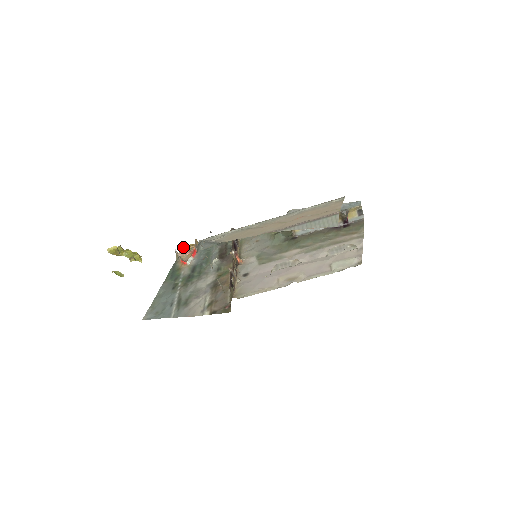
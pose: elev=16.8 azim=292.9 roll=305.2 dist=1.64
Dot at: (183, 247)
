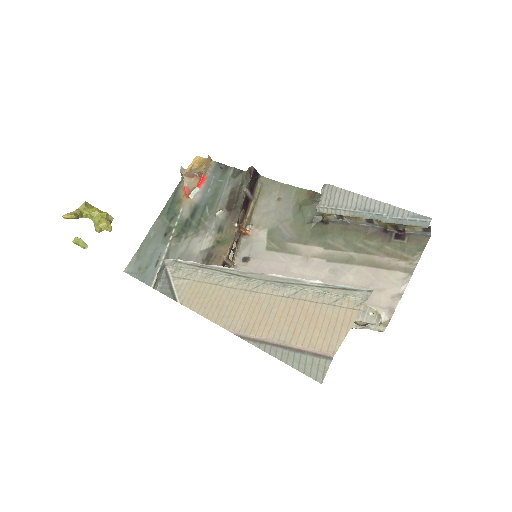
Dot at: (194, 159)
